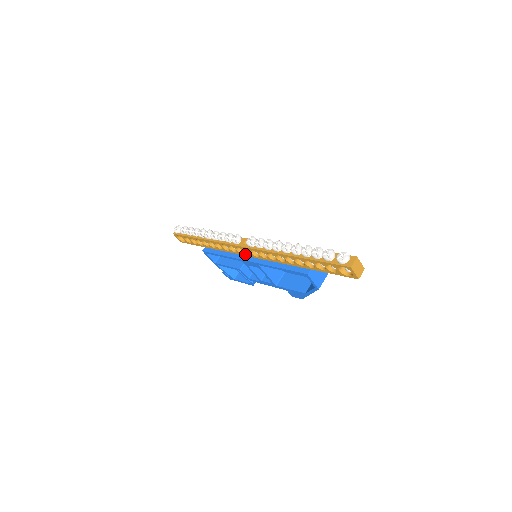
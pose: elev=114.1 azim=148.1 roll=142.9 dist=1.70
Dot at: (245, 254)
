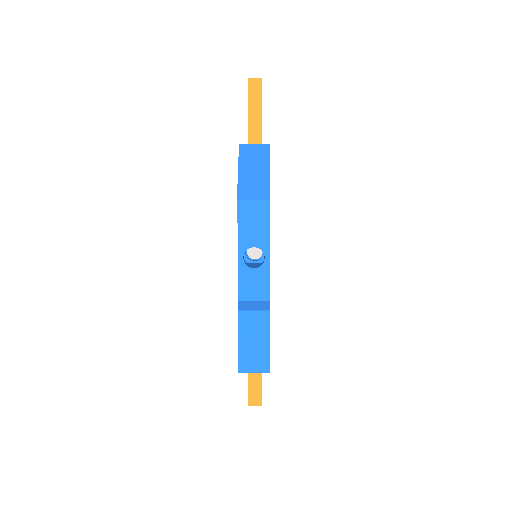
Dot at: occluded
